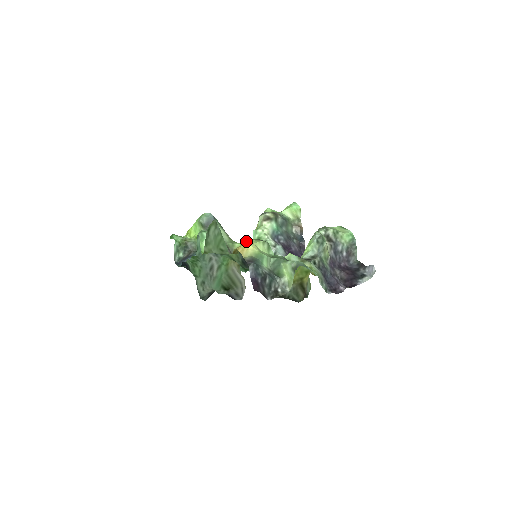
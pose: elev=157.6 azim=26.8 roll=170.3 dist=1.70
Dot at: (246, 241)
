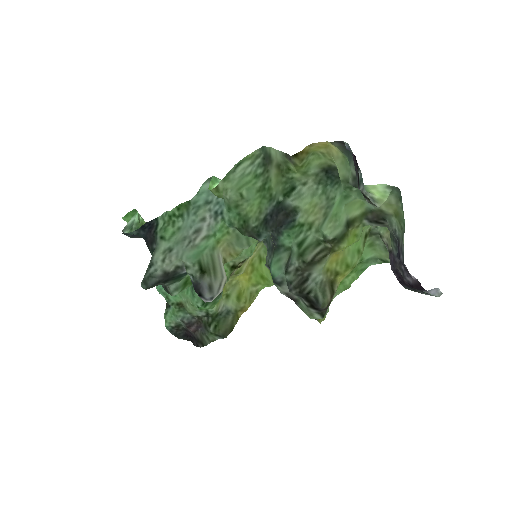
Dot at: (320, 152)
